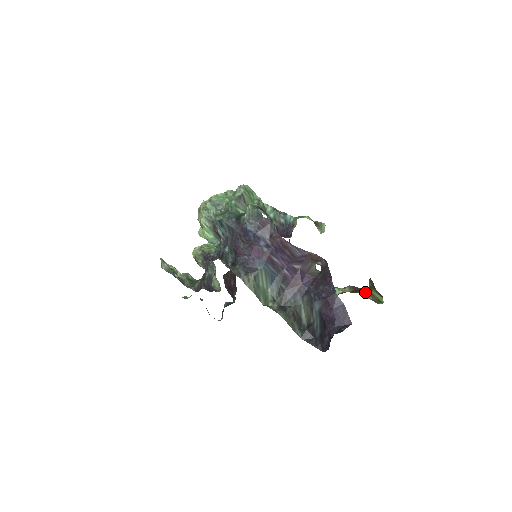
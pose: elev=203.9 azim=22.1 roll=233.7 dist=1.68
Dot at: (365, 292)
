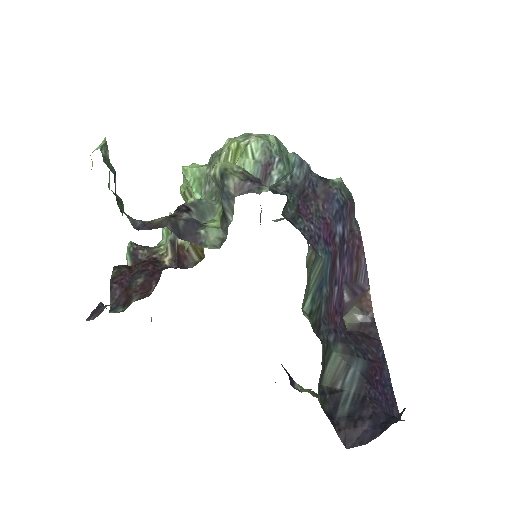
Dot at: occluded
